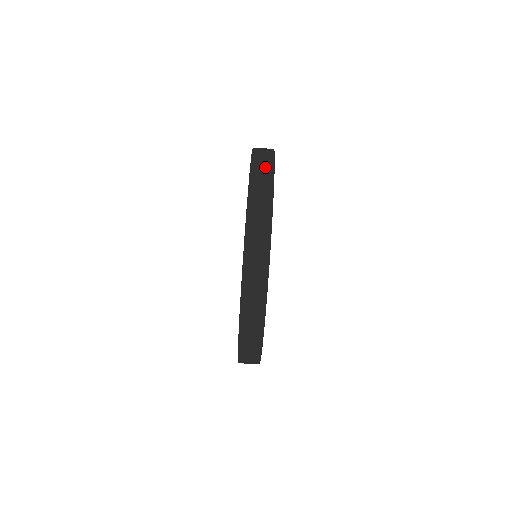
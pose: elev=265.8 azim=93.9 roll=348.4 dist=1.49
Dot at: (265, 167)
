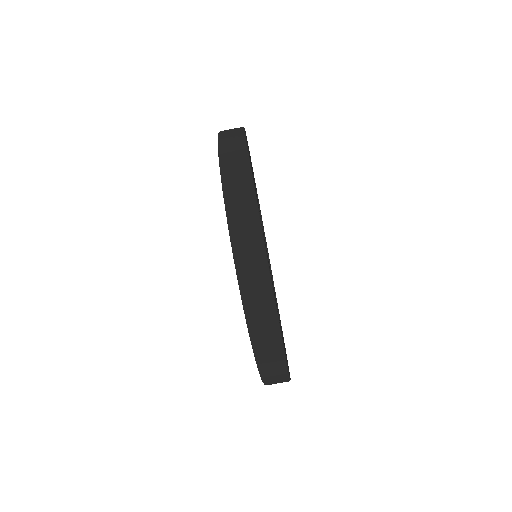
Dot at: (239, 172)
